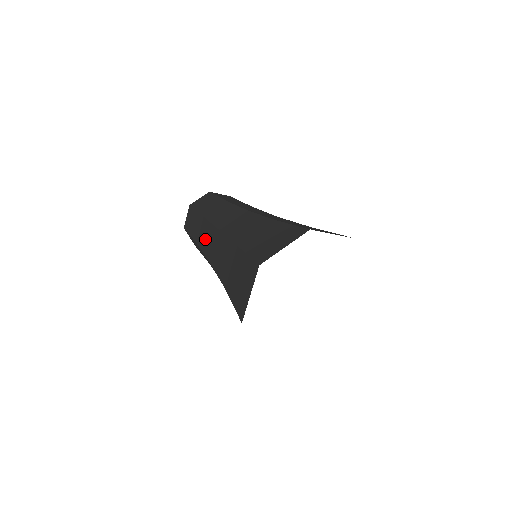
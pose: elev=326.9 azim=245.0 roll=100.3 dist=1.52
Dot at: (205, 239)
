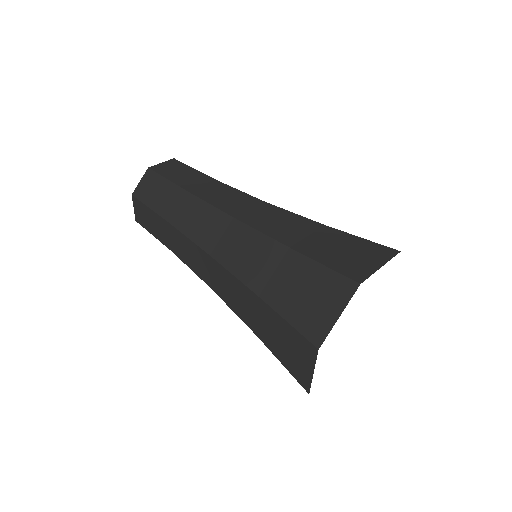
Dot at: (194, 221)
